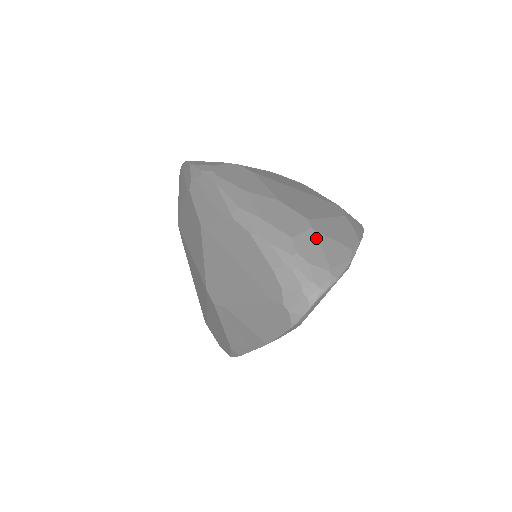
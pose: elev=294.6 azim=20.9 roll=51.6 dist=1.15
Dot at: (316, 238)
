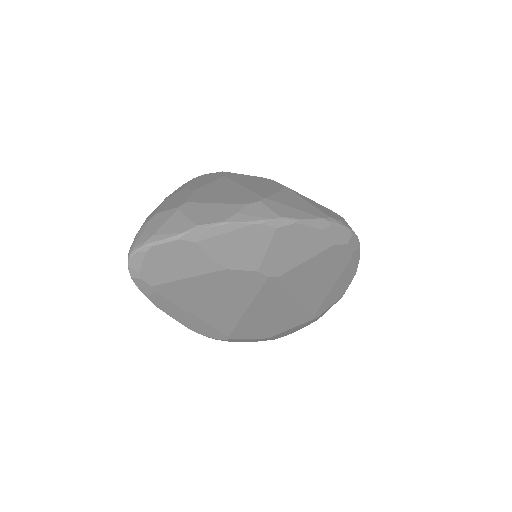
Dot at: (171, 214)
